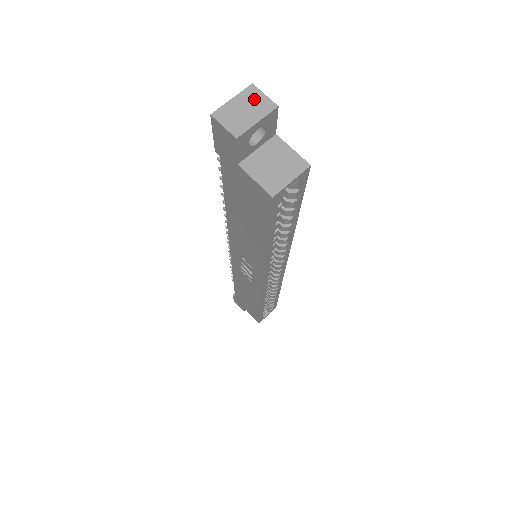
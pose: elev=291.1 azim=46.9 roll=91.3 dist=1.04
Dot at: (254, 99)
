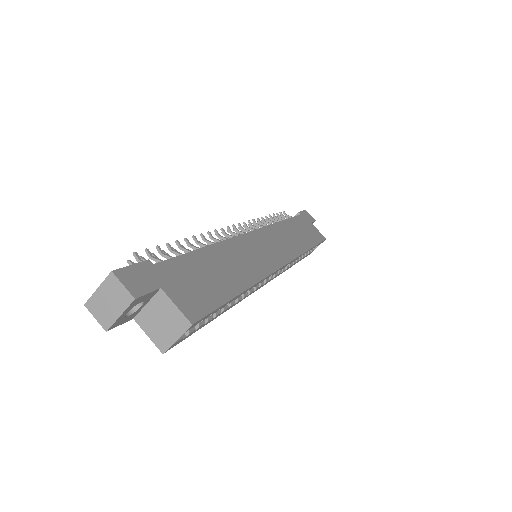
Dot at: (115, 290)
